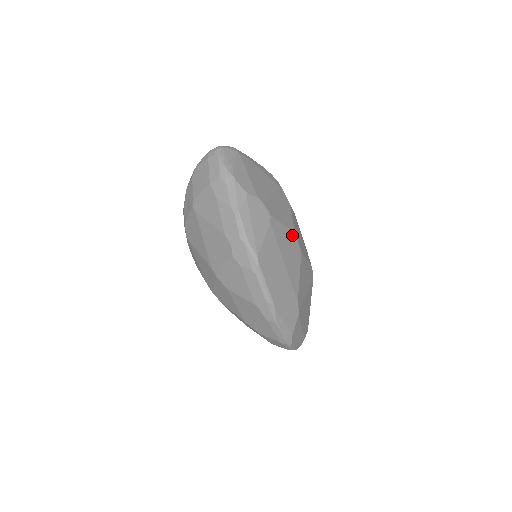
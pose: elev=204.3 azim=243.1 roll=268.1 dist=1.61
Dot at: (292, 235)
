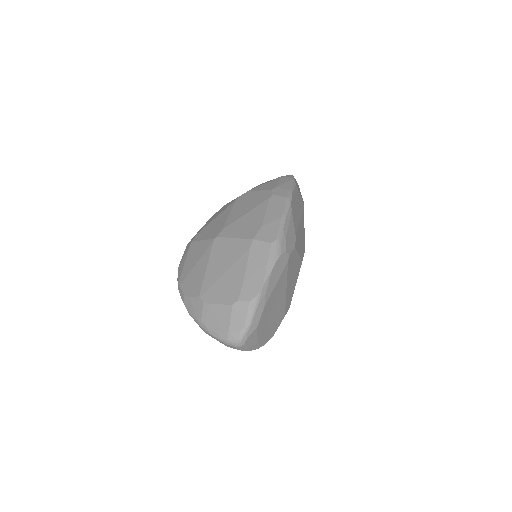
Dot at: occluded
